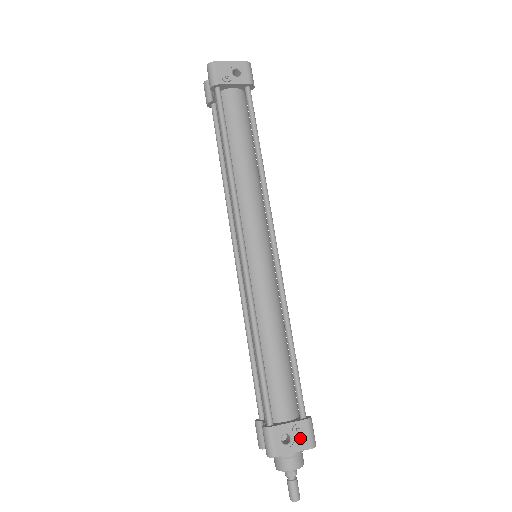
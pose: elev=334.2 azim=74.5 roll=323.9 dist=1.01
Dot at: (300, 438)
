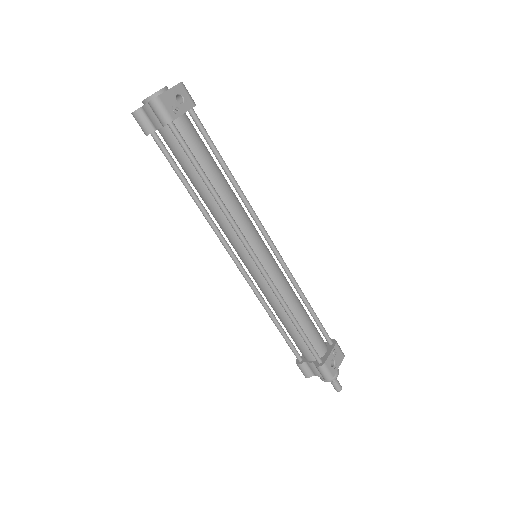
Dot at: (338, 357)
